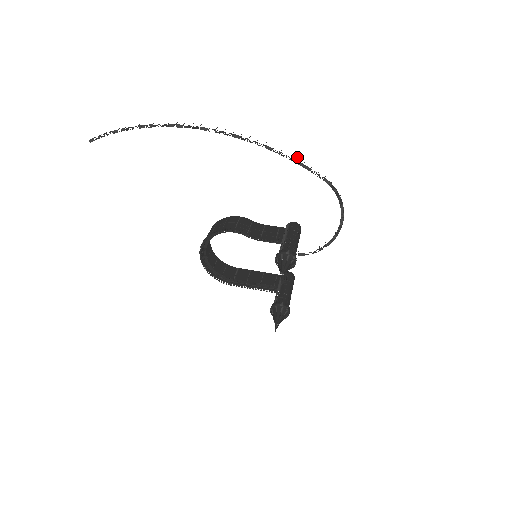
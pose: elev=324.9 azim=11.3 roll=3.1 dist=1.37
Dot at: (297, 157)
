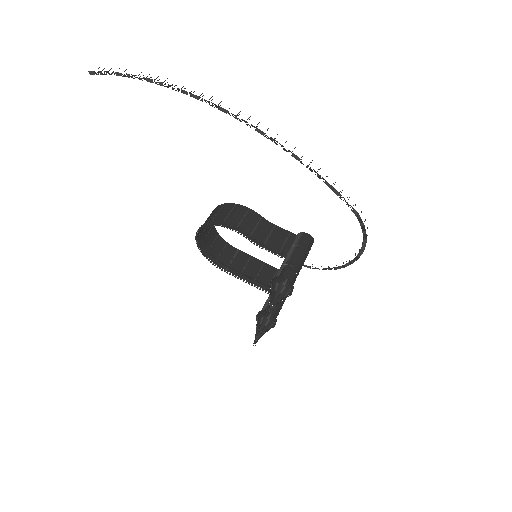
Dot at: occluded
